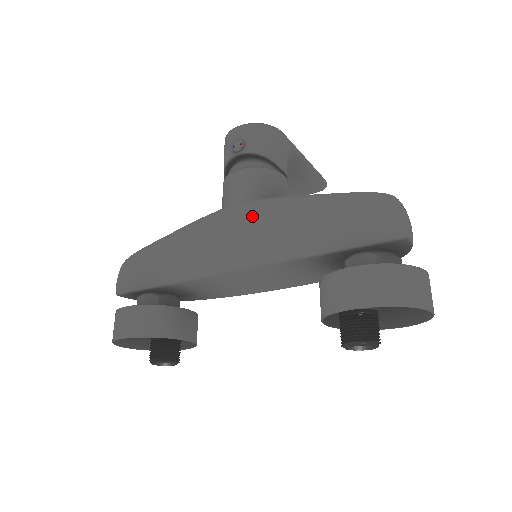
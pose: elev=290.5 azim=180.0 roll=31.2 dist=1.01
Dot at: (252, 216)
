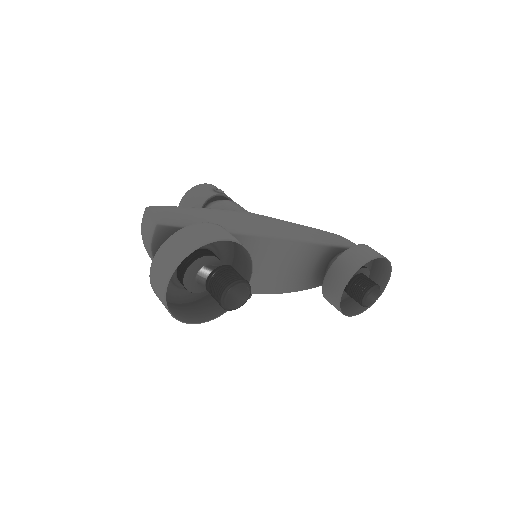
Dot at: (268, 220)
